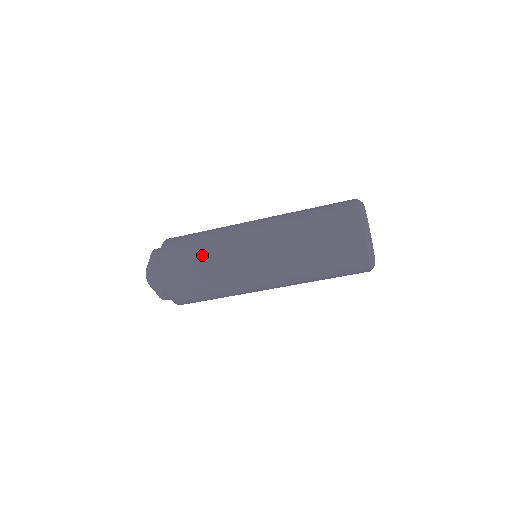
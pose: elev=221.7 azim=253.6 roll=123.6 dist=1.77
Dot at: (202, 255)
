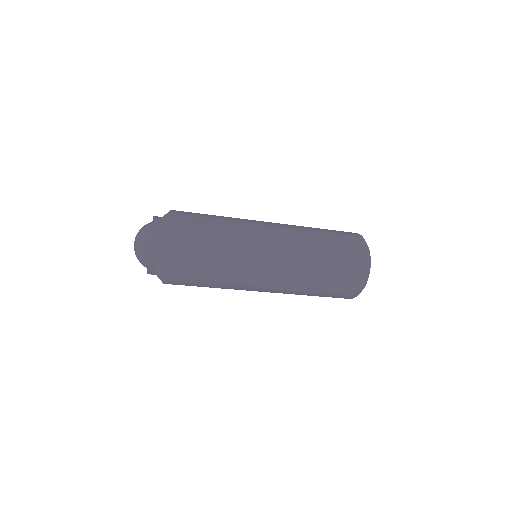
Dot at: (220, 223)
